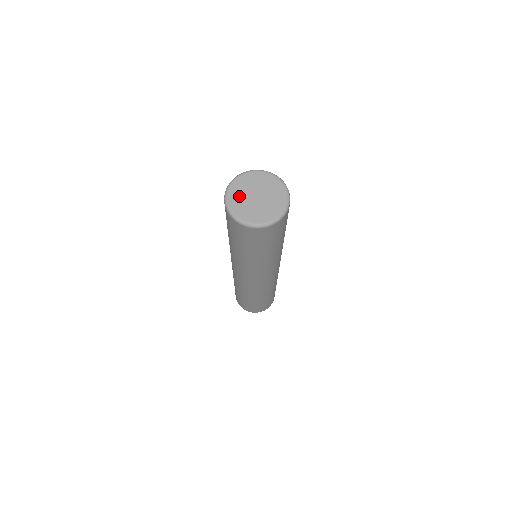
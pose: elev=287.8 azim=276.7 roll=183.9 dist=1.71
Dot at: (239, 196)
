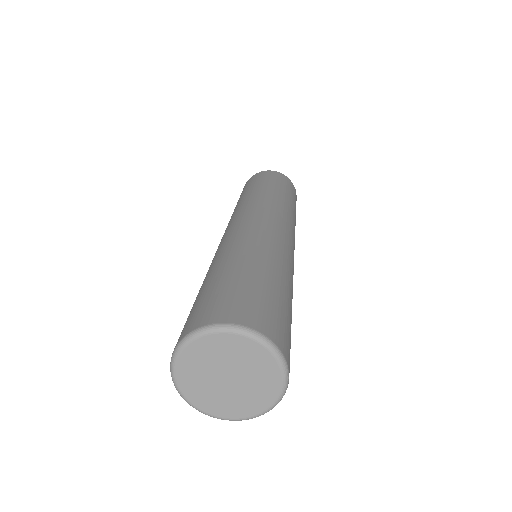
Dot at: (196, 370)
